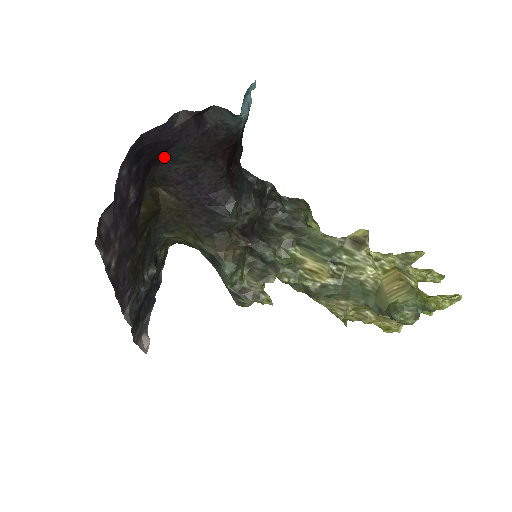
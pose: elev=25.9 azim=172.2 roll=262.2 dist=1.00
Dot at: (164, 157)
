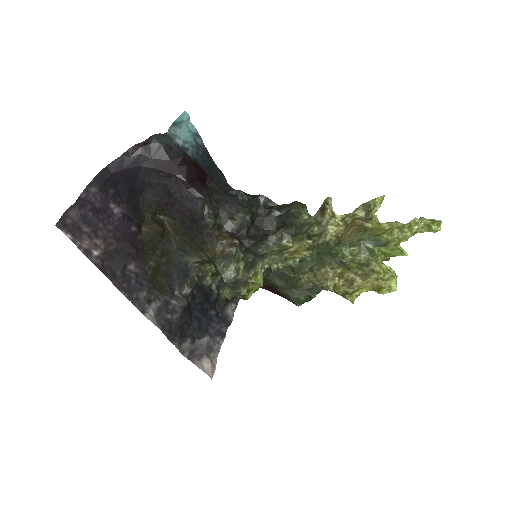
Dot at: (142, 184)
